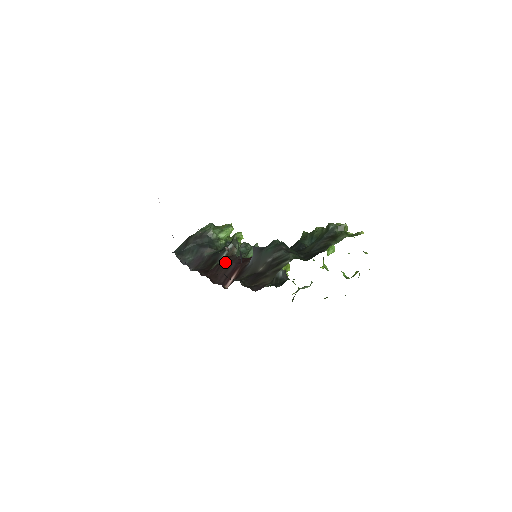
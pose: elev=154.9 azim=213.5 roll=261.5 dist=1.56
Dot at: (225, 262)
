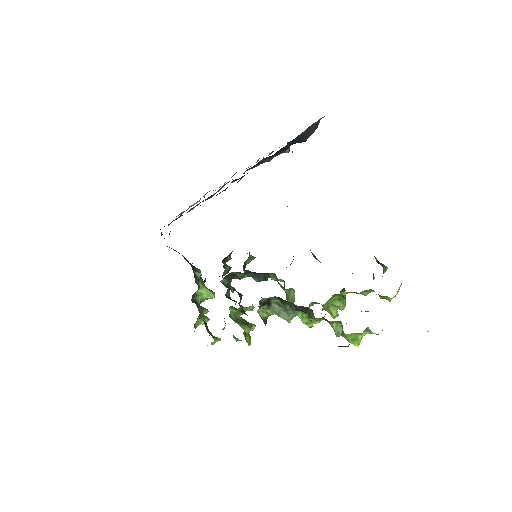
Dot at: occluded
